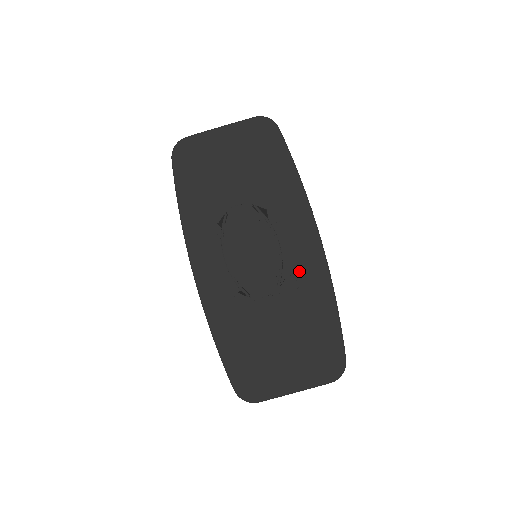
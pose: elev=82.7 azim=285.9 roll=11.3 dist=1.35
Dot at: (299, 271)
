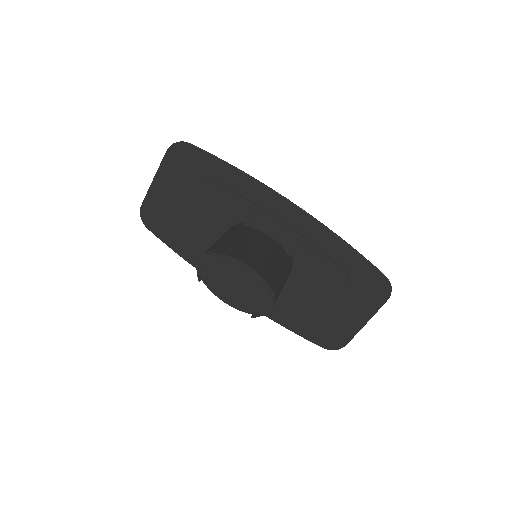
Dot at: (296, 240)
